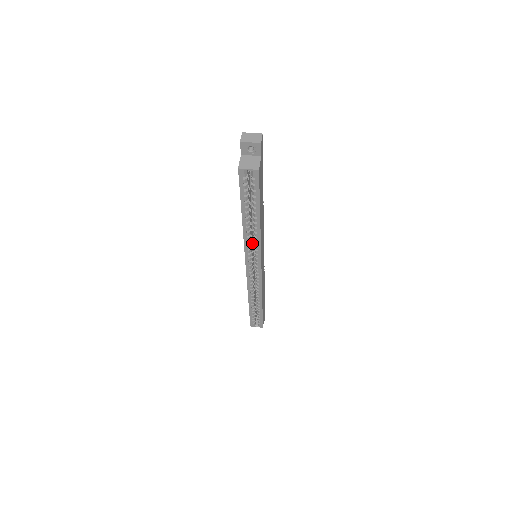
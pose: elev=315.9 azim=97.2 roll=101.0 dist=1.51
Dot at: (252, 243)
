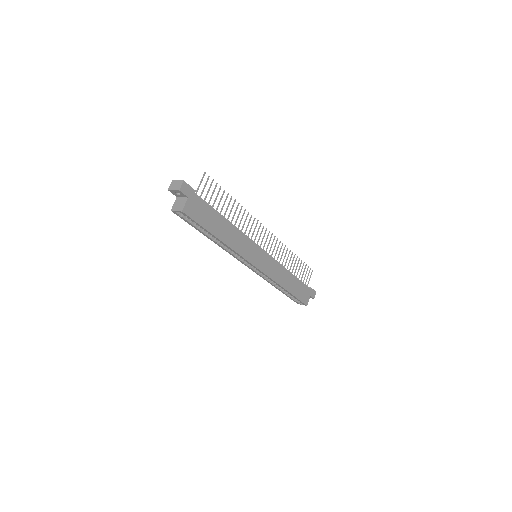
Dot at: occluded
